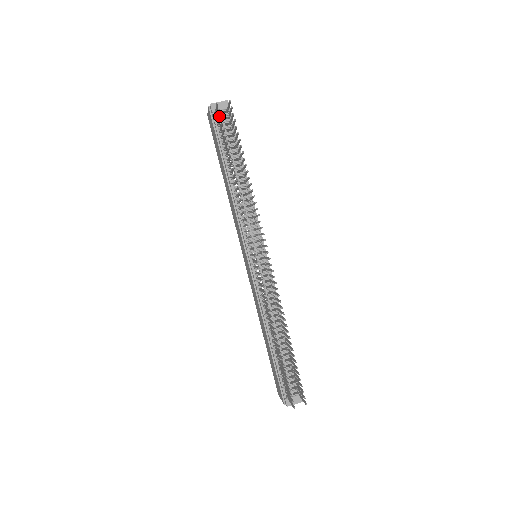
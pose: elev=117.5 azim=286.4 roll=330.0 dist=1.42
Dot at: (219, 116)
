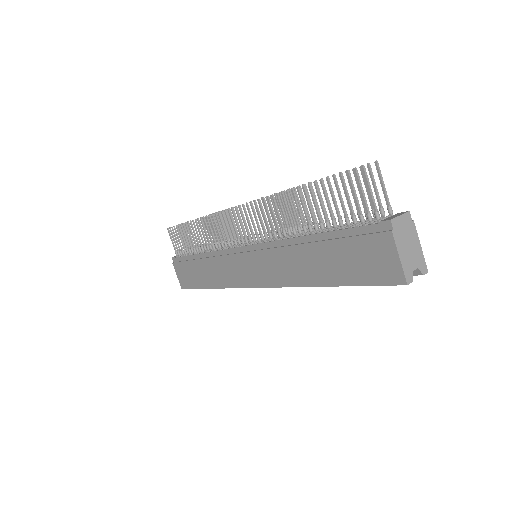
Dot at: occluded
